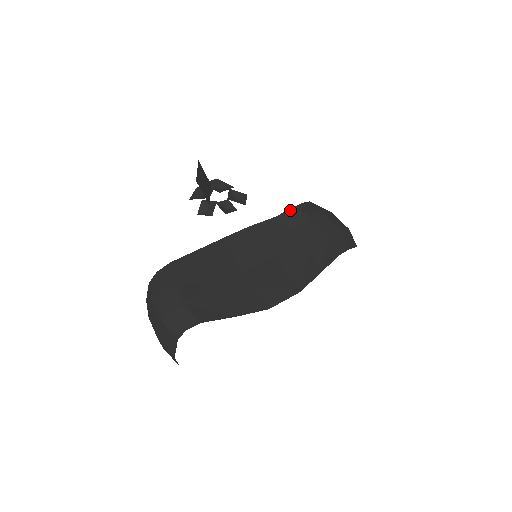
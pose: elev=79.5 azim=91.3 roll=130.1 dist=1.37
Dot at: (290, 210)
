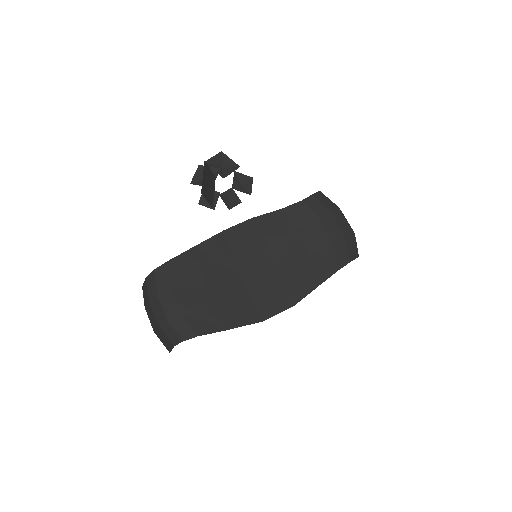
Dot at: (297, 204)
